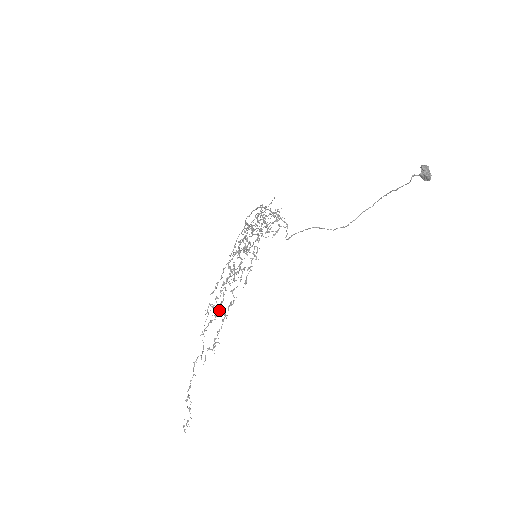
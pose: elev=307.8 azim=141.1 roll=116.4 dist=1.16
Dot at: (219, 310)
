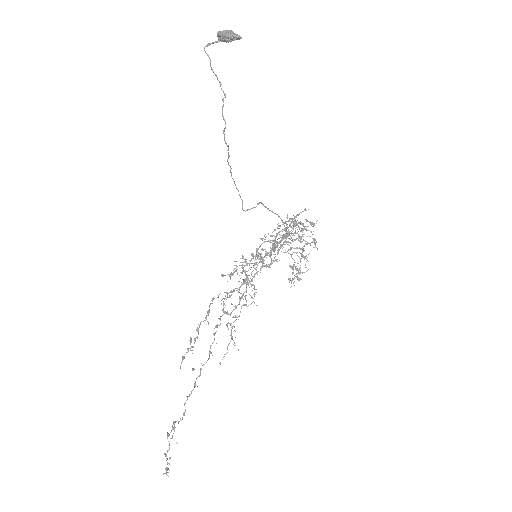
Dot at: (220, 319)
